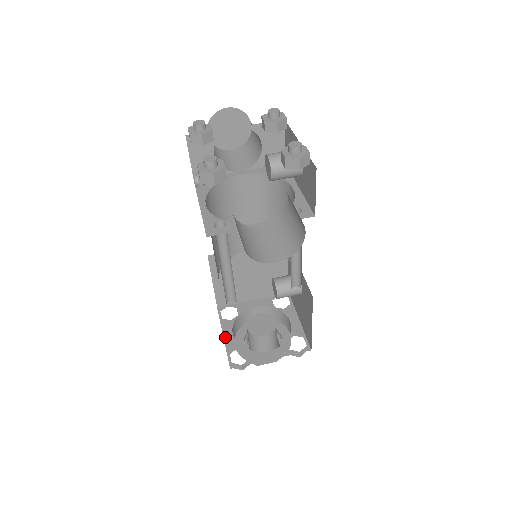
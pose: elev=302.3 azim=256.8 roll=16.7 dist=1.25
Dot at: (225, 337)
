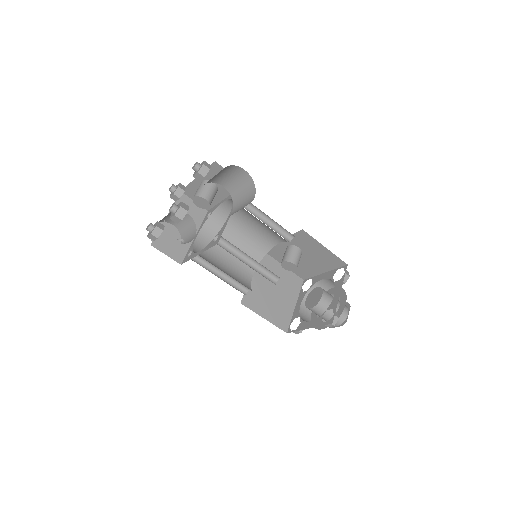
Dot at: (309, 327)
